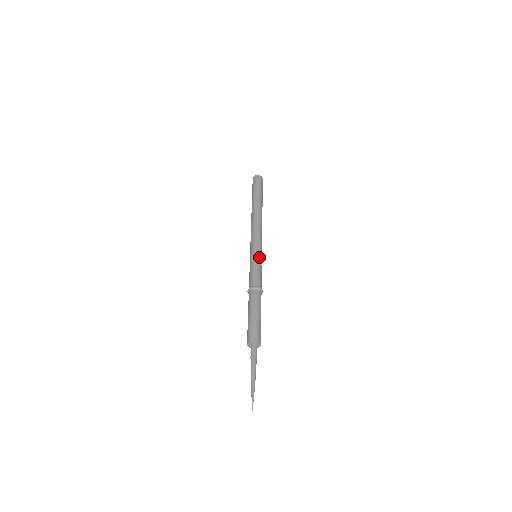
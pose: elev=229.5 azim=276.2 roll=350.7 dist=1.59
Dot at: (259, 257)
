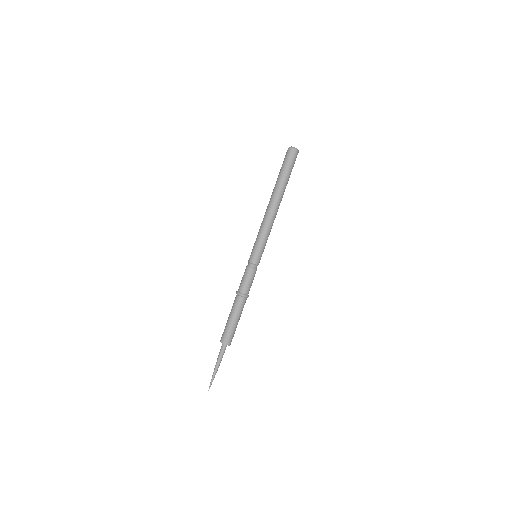
Dot at: (258, 262)
